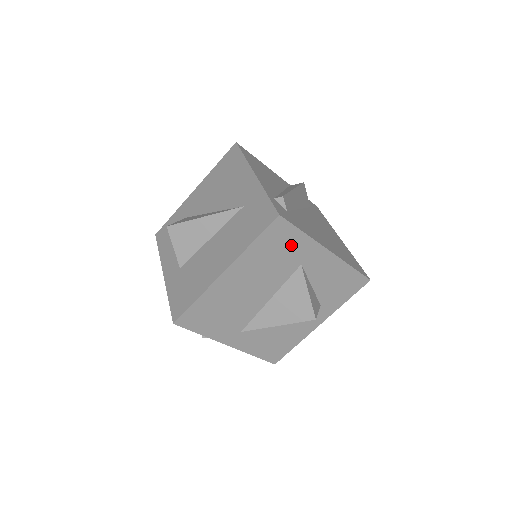
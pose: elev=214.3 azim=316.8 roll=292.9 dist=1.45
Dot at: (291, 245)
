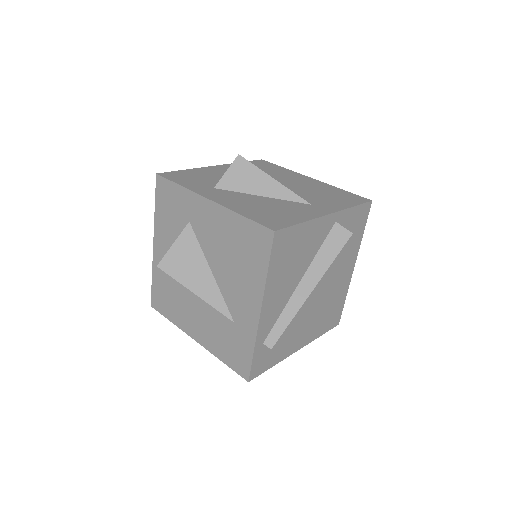
Dot at: occluded
